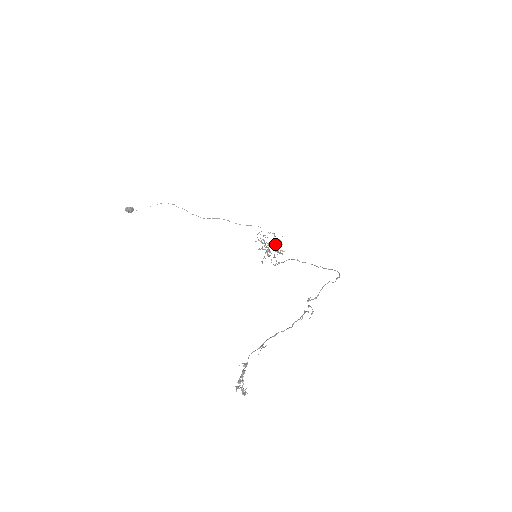
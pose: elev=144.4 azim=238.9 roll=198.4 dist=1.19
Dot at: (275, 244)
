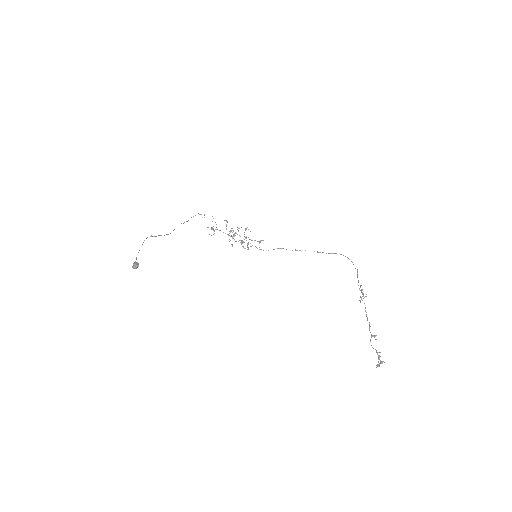
Dot at: occluded
